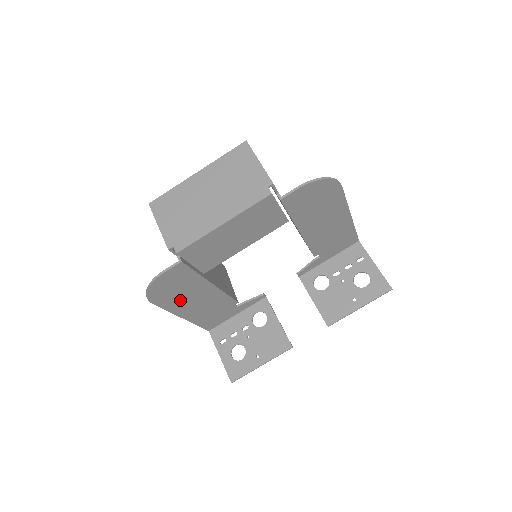
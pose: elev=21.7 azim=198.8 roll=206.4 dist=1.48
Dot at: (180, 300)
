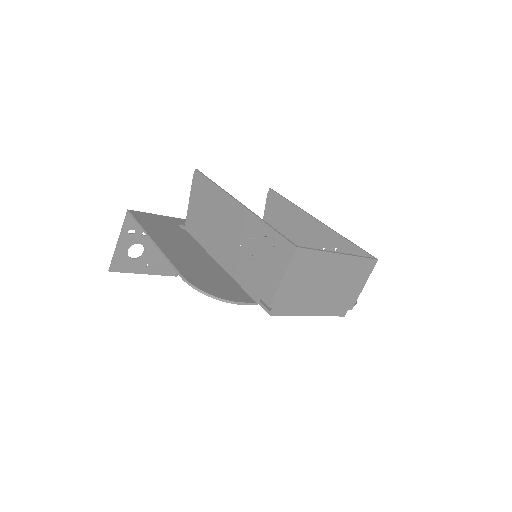
Dot at: (189, 265)
